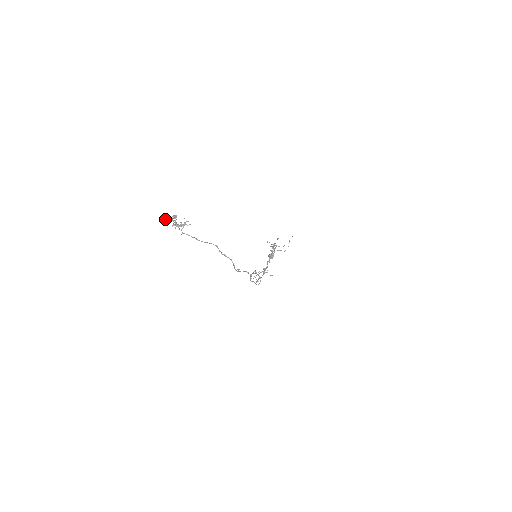
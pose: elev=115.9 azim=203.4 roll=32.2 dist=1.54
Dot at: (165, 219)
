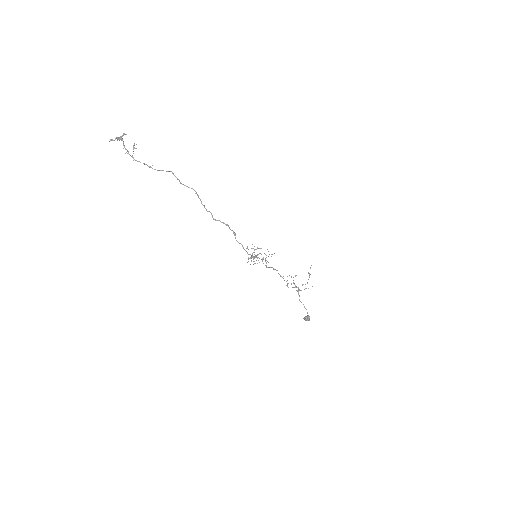
Dot at: (111, 139)
